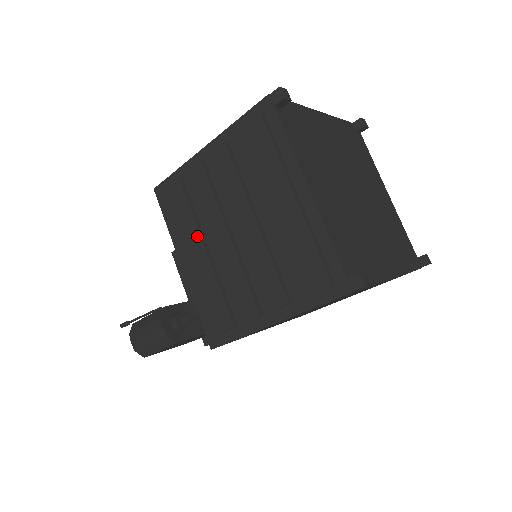
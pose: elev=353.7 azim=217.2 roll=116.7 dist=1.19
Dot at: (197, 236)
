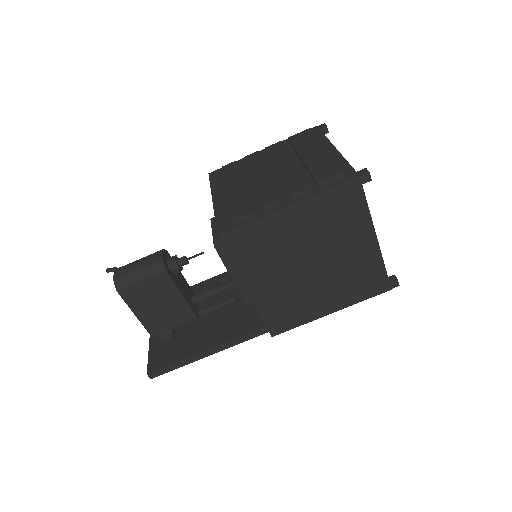
Dot at: (238, 179)
